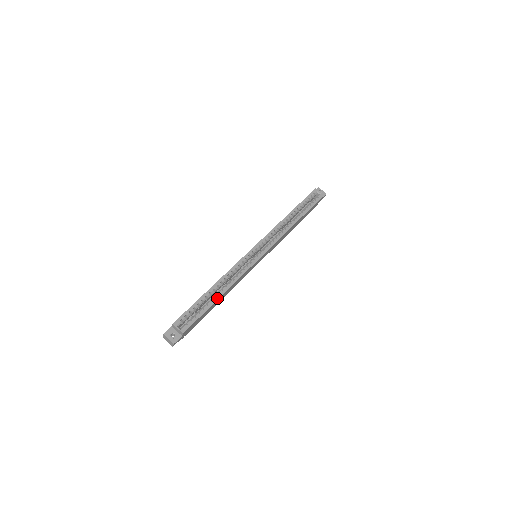
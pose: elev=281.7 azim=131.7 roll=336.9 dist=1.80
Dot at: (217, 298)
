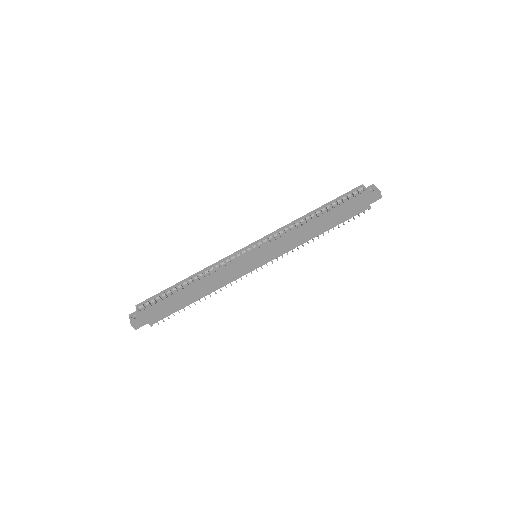
Dot at: (185, 289)
